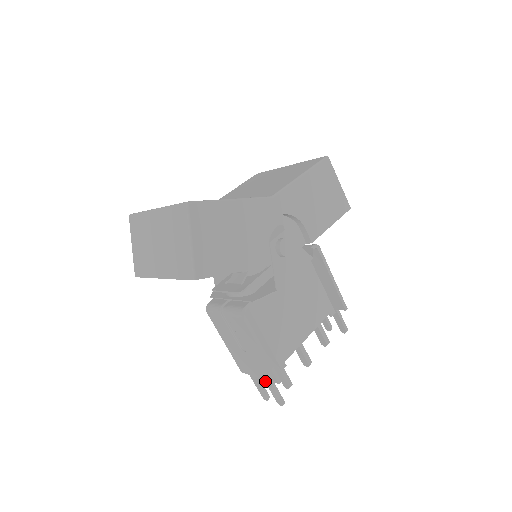
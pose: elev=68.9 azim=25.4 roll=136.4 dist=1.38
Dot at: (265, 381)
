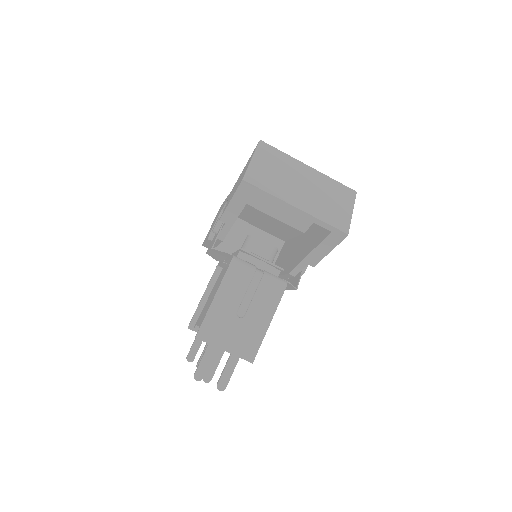
Dot at: (231, 356)
